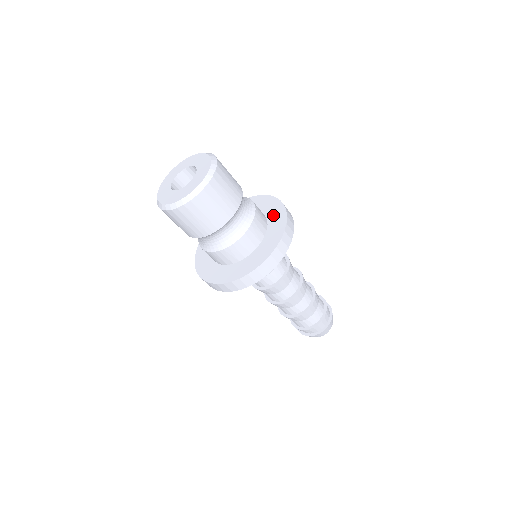
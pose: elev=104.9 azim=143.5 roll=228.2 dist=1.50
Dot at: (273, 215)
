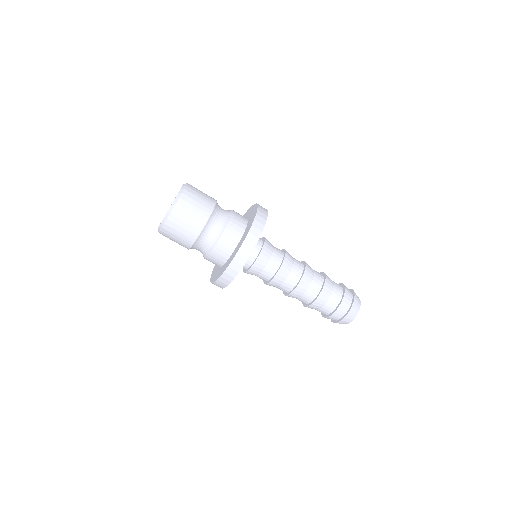
Dot at: (251, 217)
